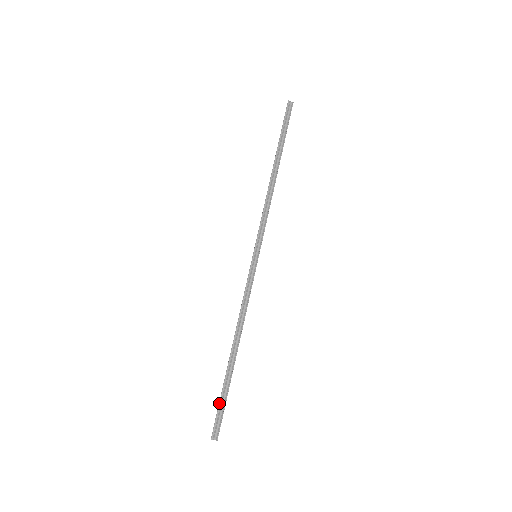
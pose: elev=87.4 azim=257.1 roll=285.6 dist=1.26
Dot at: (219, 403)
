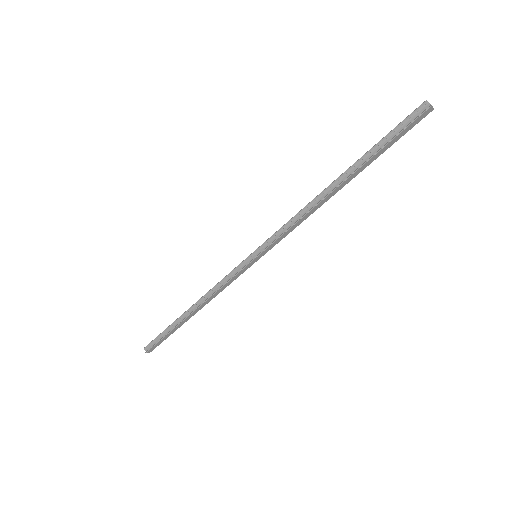
Dot at: (160, 333)
